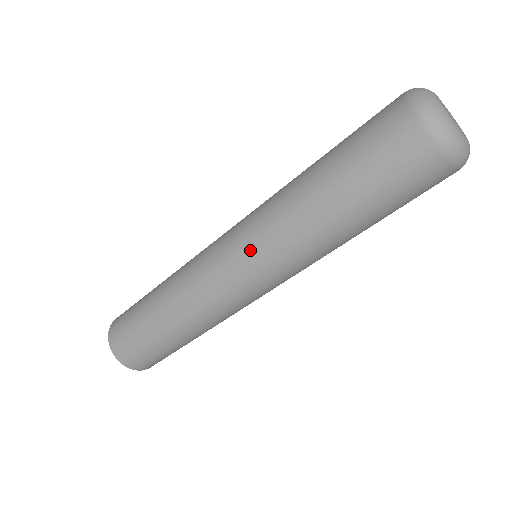
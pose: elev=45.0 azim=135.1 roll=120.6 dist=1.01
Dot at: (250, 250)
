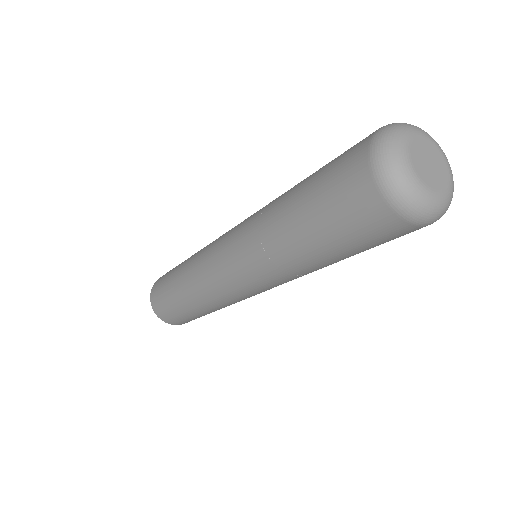
Dot at: (264, 286)
